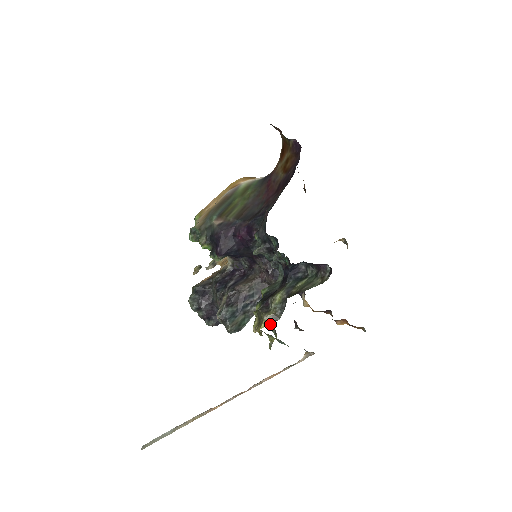
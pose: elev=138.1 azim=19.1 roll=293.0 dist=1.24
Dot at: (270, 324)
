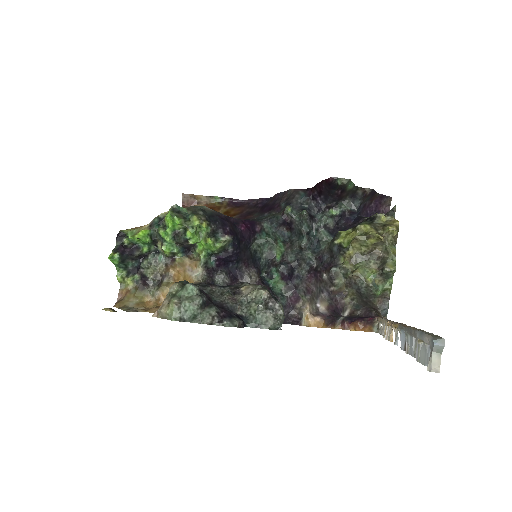
Dot at: occluded
